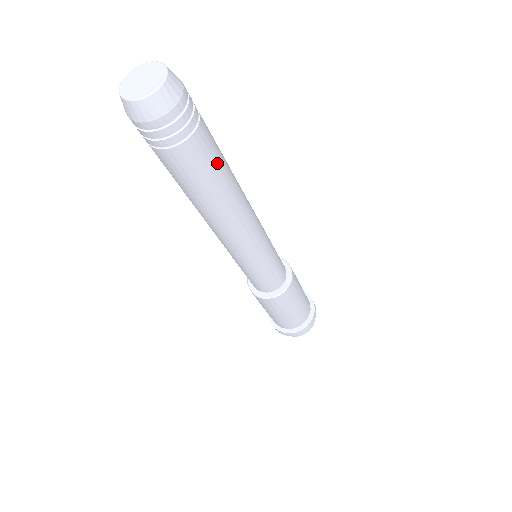
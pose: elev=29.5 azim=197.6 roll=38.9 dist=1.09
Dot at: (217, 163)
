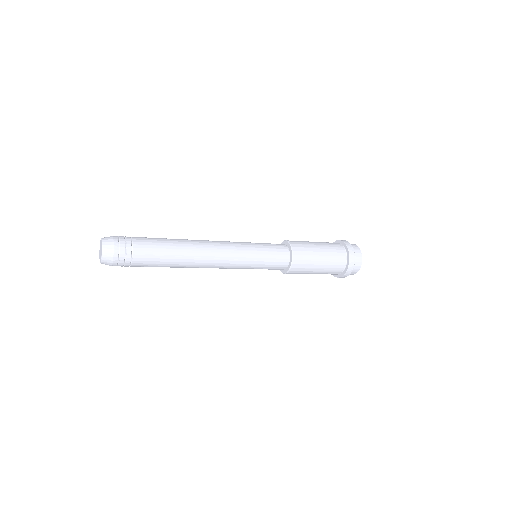
Dot at: (160, 251)
